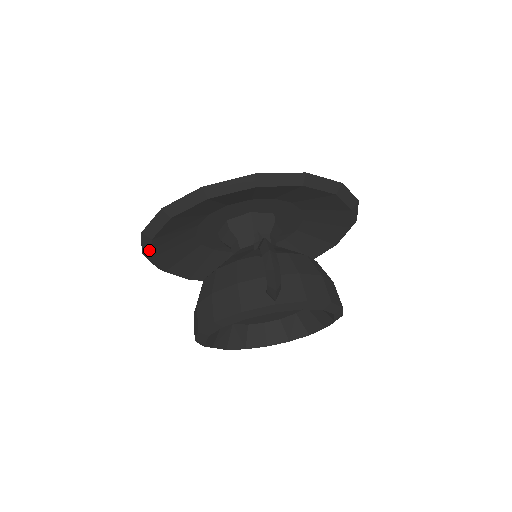
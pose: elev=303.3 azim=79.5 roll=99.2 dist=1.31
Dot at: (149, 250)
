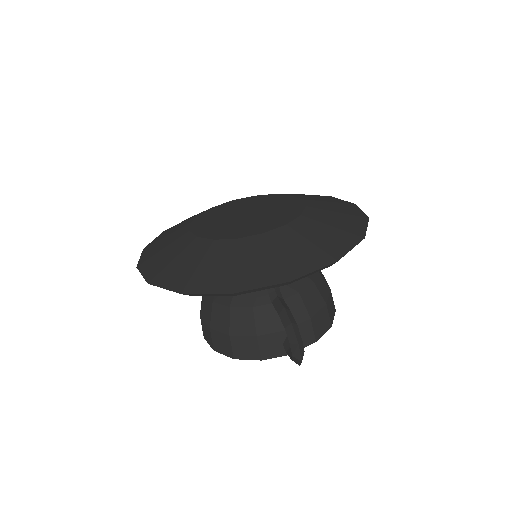
Dot at: occluded
